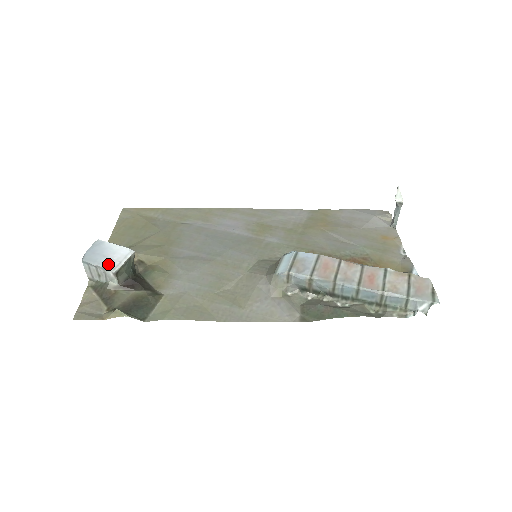
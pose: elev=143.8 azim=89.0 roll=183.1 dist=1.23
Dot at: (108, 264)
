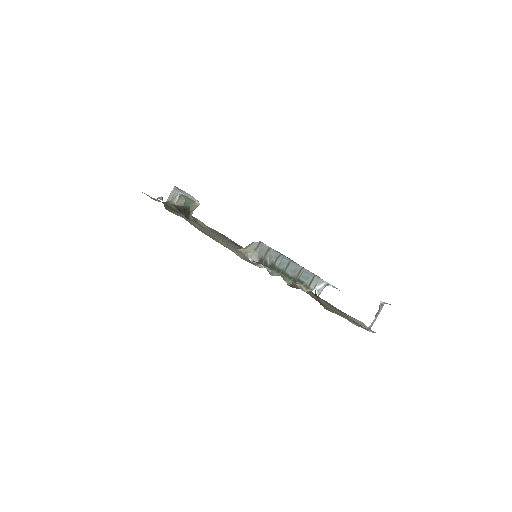
Dot at: (183, 192)
